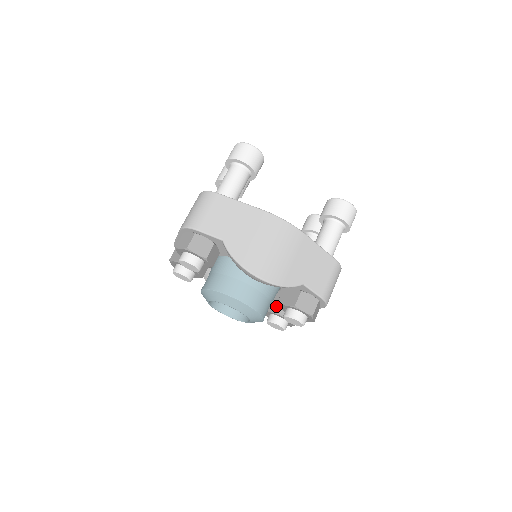
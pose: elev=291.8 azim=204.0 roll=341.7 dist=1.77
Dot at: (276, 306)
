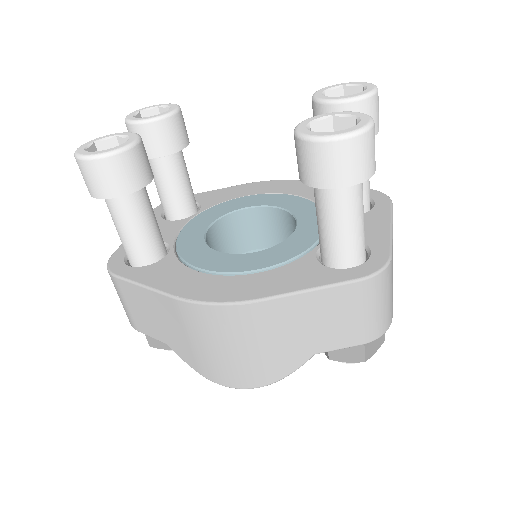
Dot at: occluded
